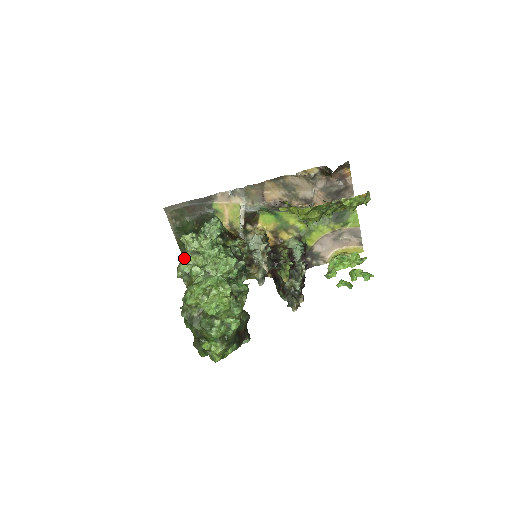
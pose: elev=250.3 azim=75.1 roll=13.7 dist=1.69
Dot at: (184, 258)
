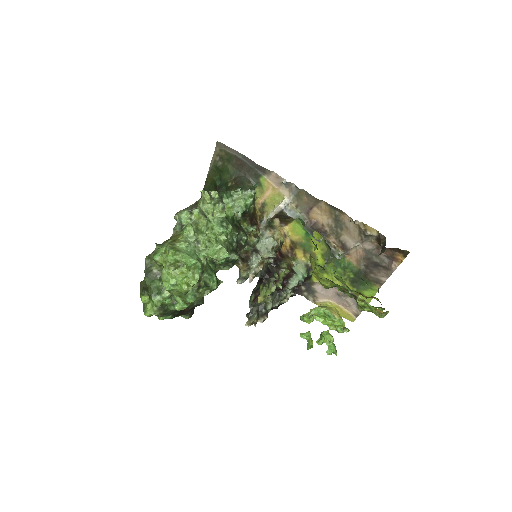
Dot at: (191, 209)
